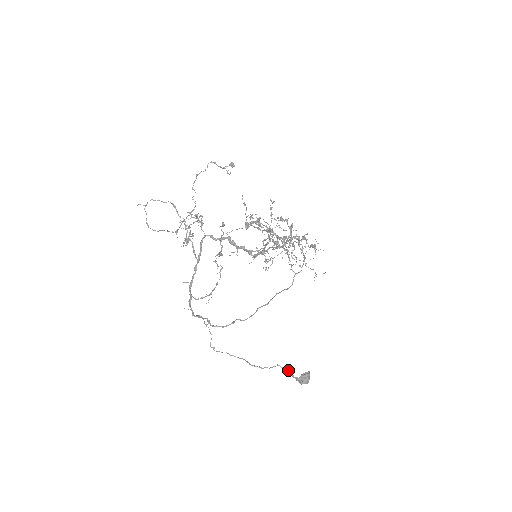
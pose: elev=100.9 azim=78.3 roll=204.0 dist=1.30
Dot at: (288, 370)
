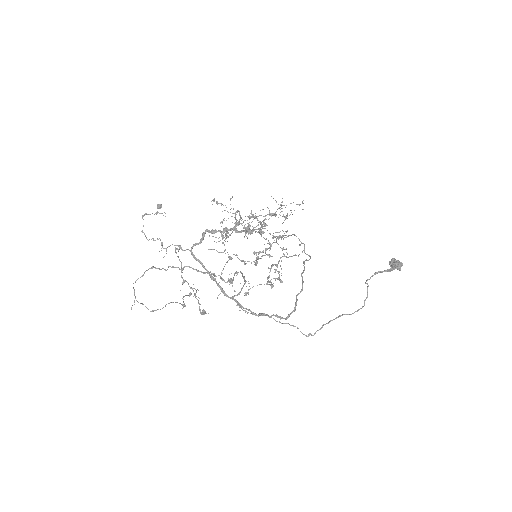
Dot at: (376, 273)
